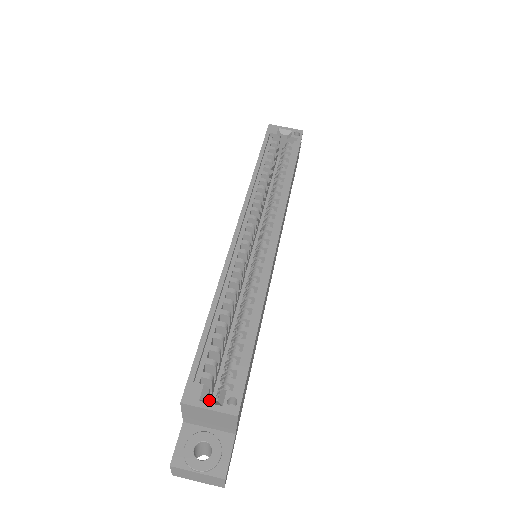
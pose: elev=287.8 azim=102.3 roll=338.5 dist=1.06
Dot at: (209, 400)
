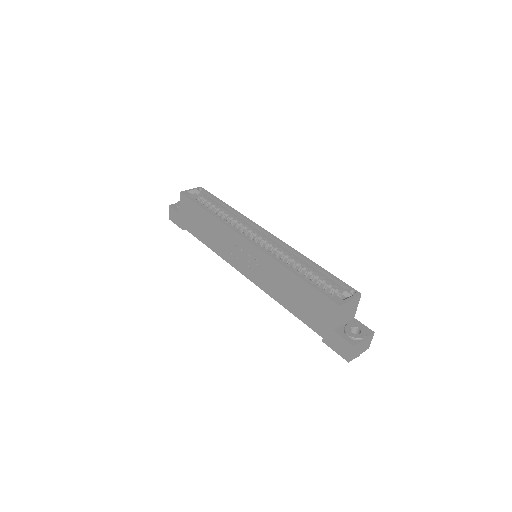
Dot at: (345, 299)
